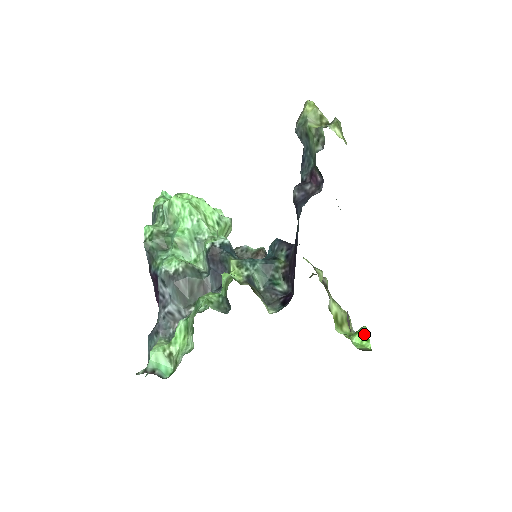
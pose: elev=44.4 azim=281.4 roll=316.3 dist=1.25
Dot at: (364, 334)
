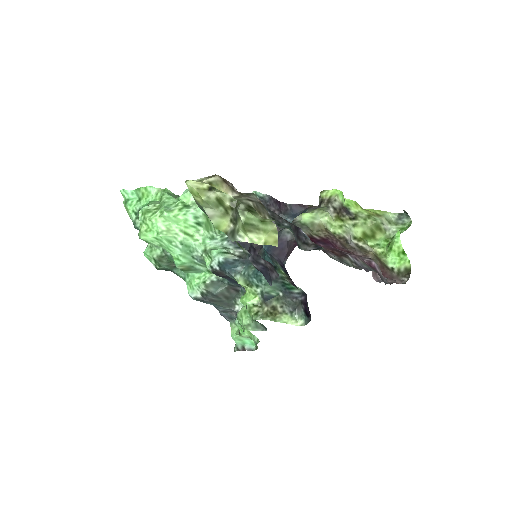
Dot at: (398, 249)
